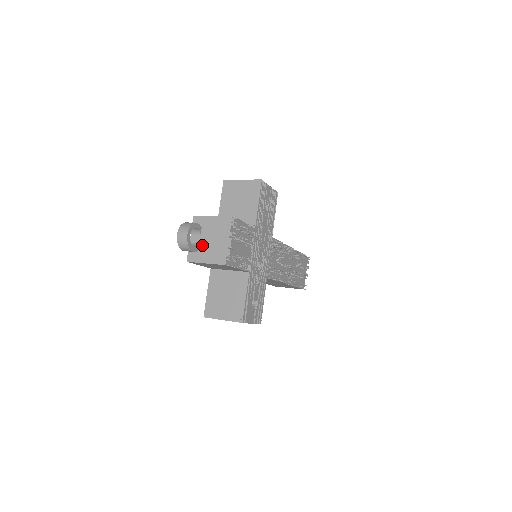
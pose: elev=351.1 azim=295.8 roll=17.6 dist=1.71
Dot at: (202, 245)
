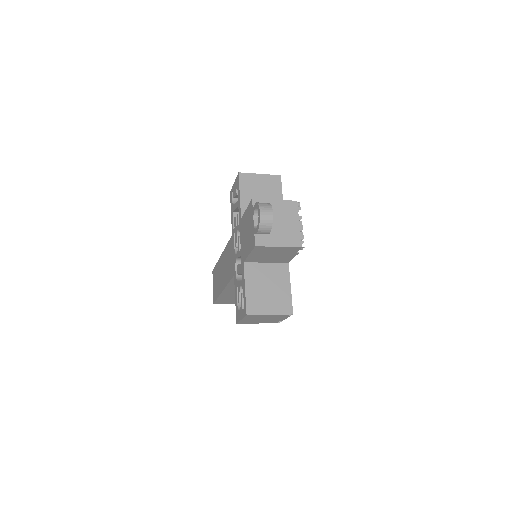
Dot at: occluded
